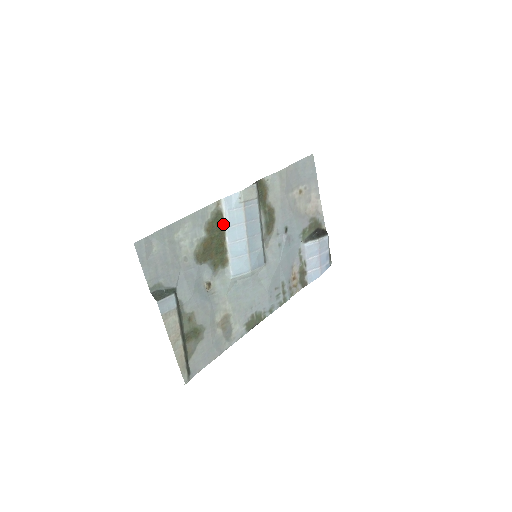
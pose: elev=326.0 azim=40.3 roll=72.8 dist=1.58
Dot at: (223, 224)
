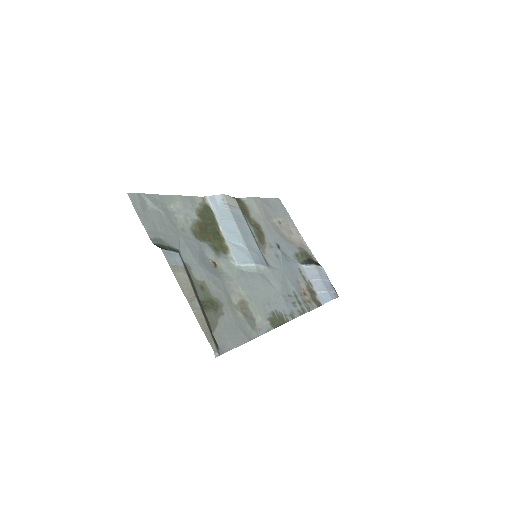
Dot at: (213, 216)
